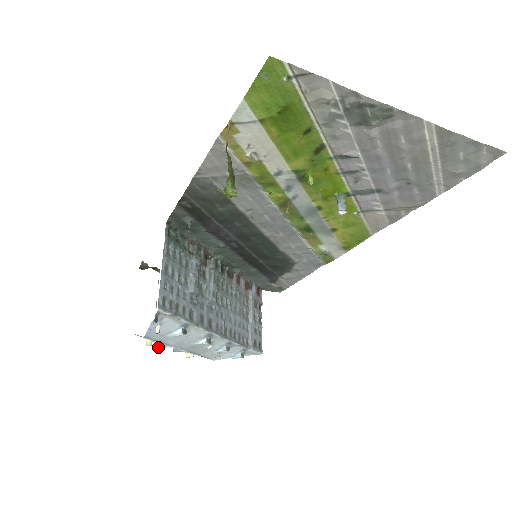
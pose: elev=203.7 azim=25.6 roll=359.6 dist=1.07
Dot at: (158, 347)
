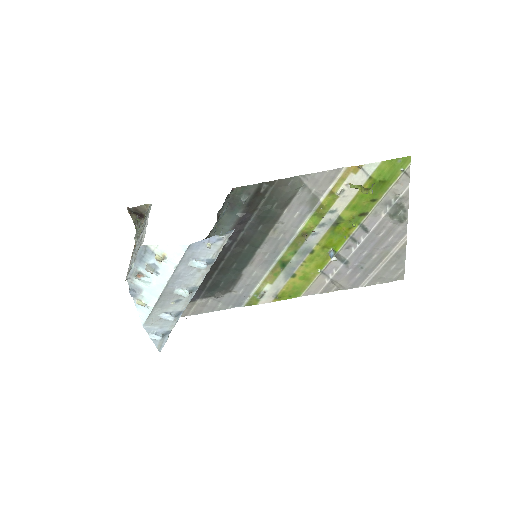
Dot at: (152, 270)
